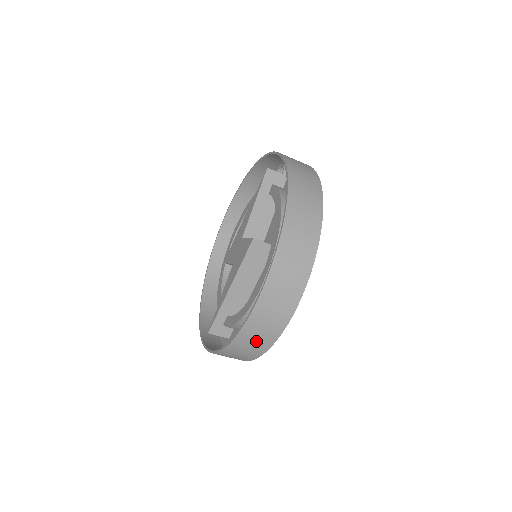
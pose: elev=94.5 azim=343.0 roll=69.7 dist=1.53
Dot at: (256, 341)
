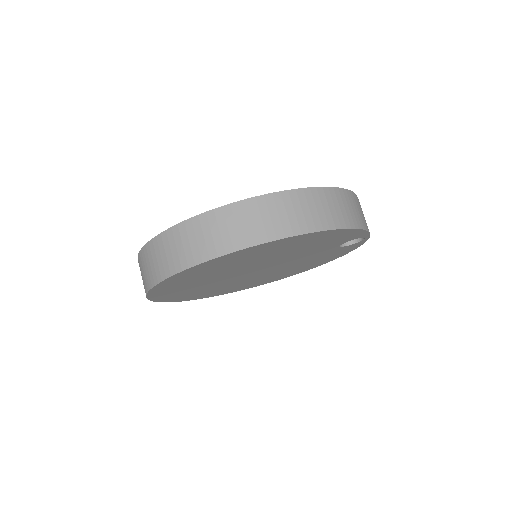
Dot at: (151, 266)
